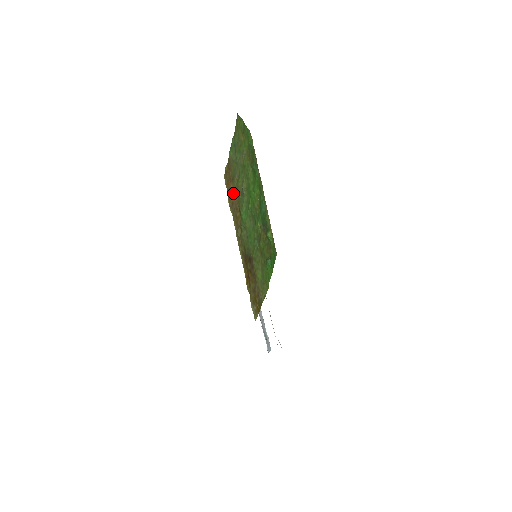
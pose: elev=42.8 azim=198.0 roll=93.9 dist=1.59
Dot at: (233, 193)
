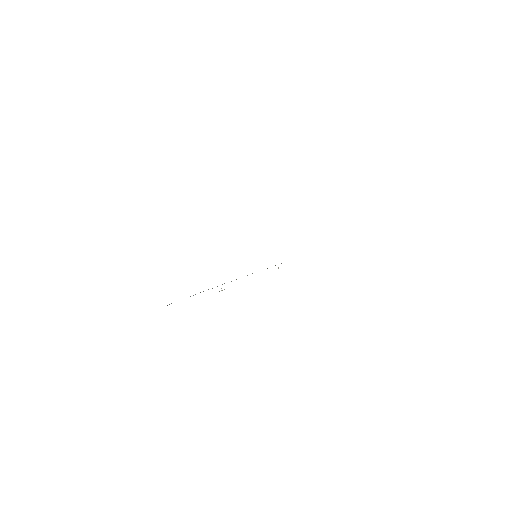
Dot at: occluded
